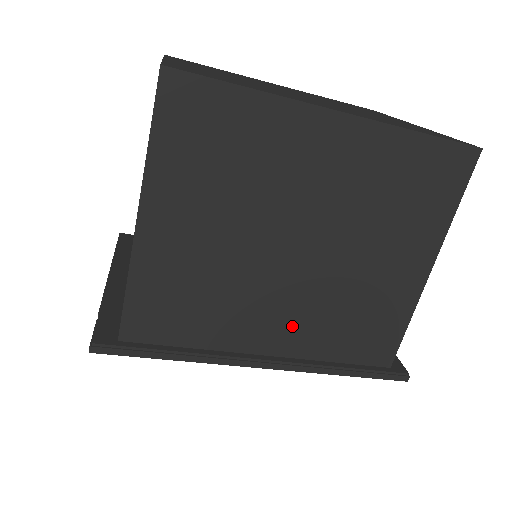
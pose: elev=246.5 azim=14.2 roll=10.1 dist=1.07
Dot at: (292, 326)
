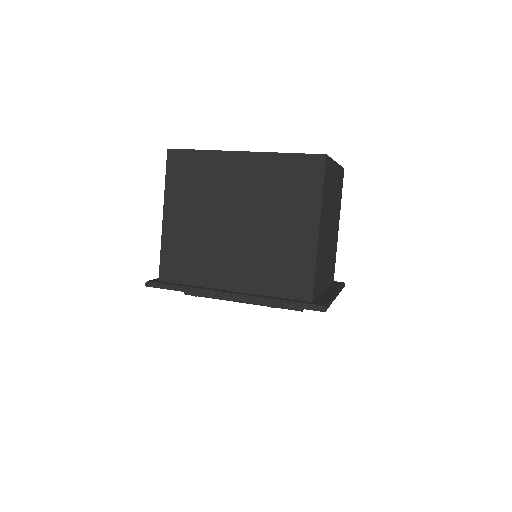
Dot at: (243, 271)
